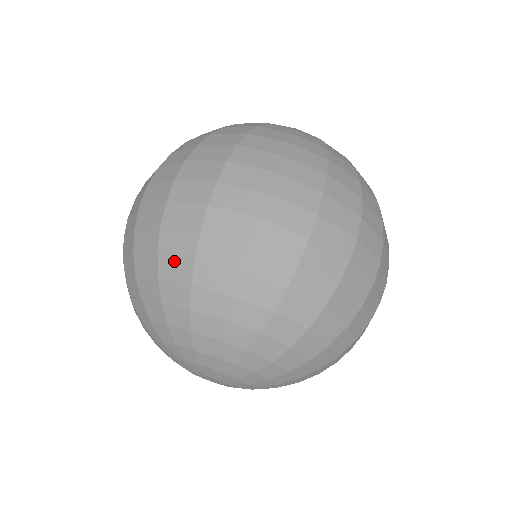
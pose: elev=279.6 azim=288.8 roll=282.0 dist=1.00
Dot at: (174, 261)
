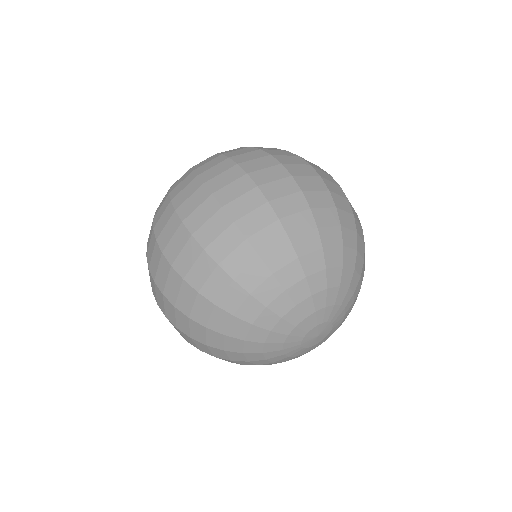
Dot at: (265, 234)
